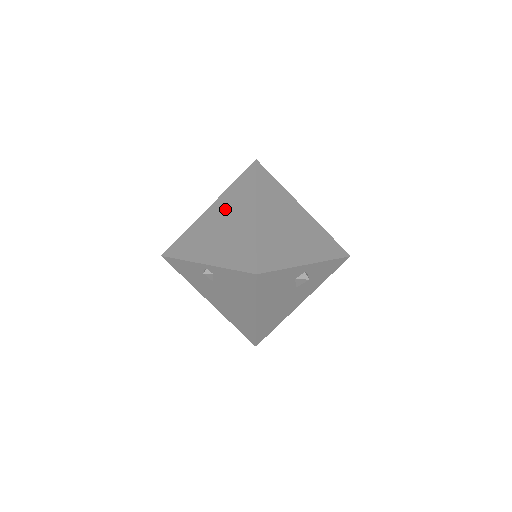
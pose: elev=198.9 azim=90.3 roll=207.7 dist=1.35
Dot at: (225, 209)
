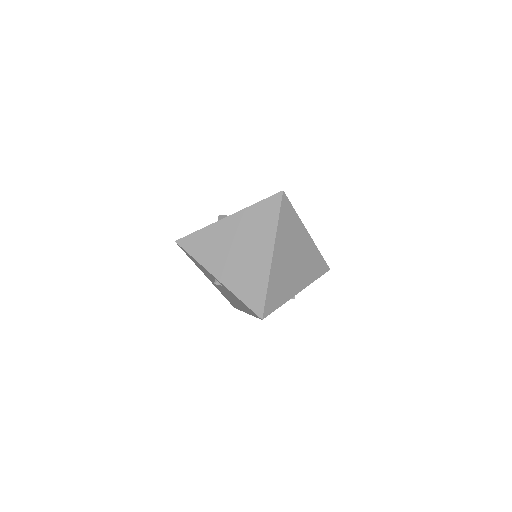
Dot at: (244, 231)
